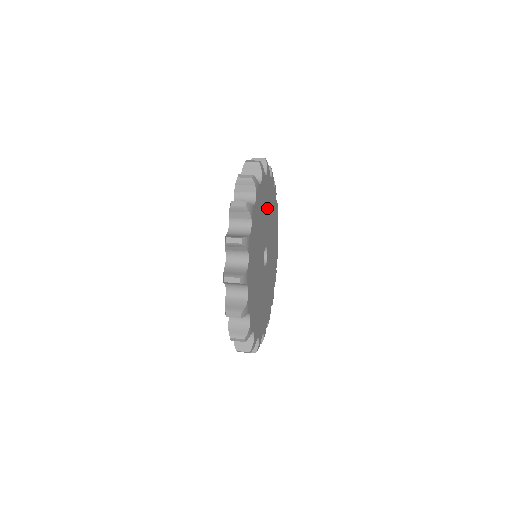
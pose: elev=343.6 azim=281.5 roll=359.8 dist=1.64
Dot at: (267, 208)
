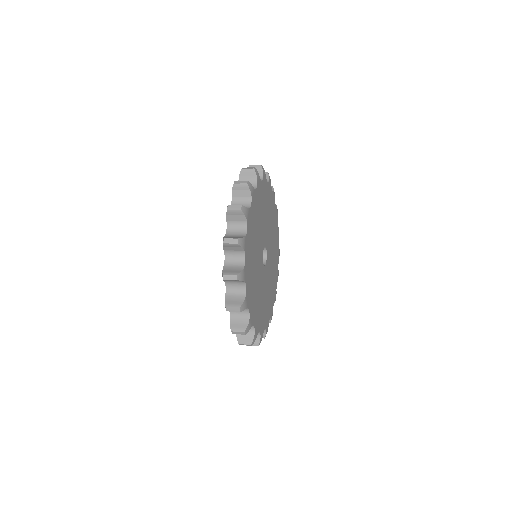
Dot at: (261, 213)
